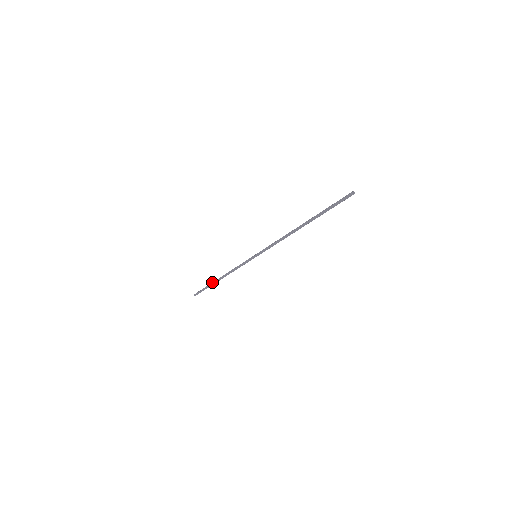
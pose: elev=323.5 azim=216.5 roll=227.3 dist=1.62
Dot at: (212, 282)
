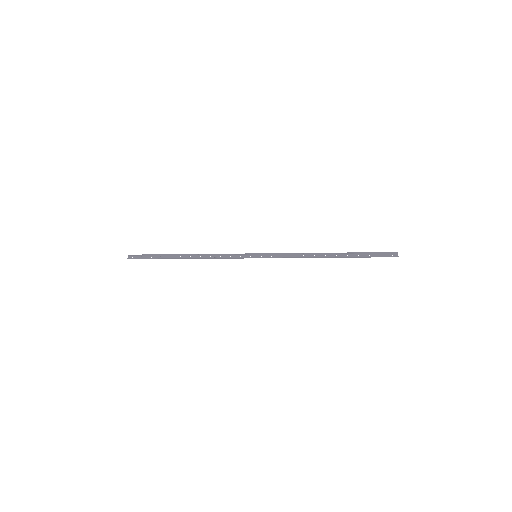
Dot at: (167, 255)
